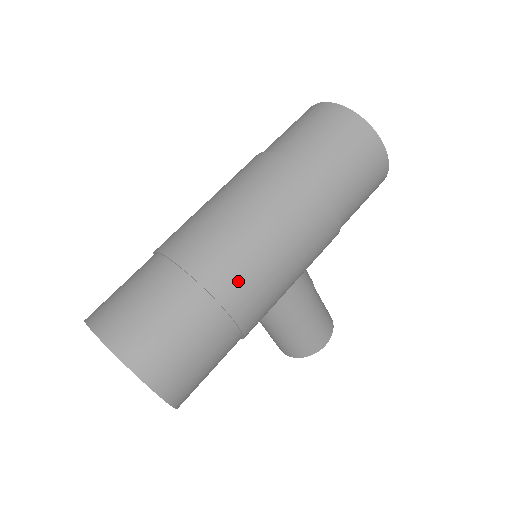
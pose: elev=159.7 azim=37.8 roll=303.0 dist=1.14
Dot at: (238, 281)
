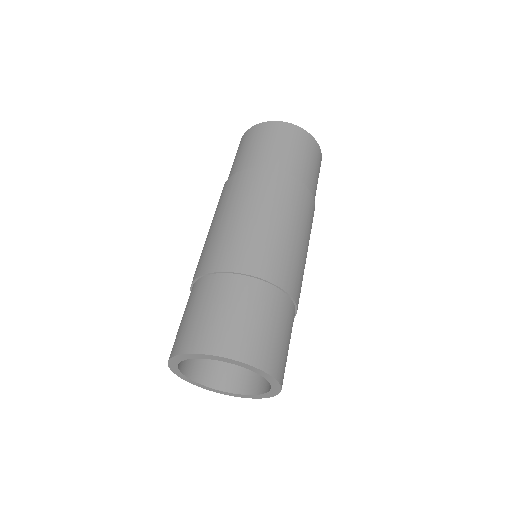
Dot at: (299, 282)
